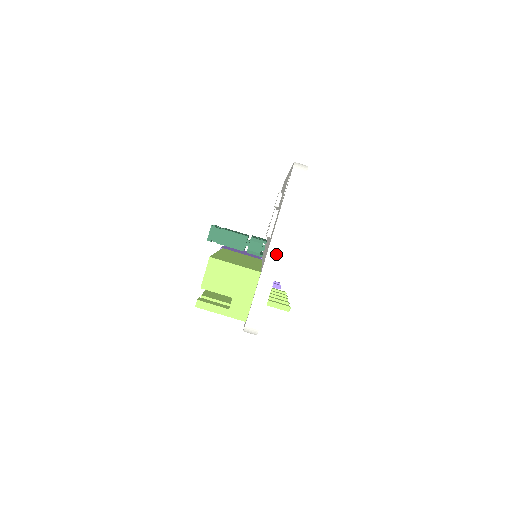
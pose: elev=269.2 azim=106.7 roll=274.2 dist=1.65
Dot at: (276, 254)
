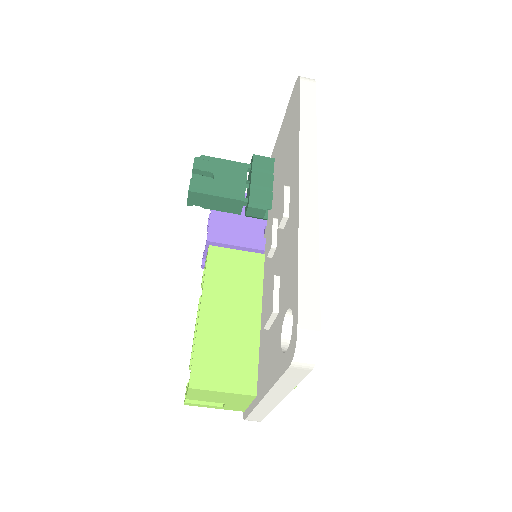
Dot at: (273, 400)
